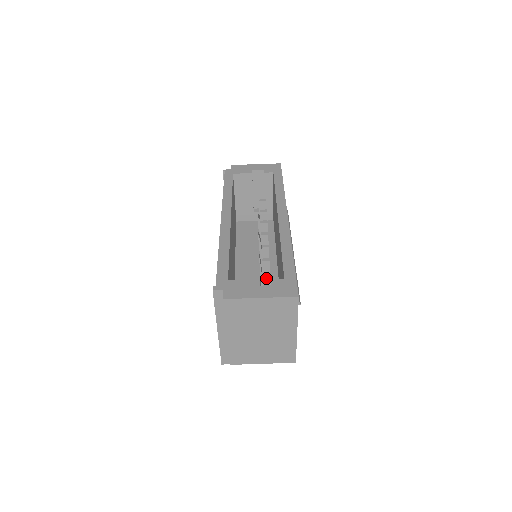
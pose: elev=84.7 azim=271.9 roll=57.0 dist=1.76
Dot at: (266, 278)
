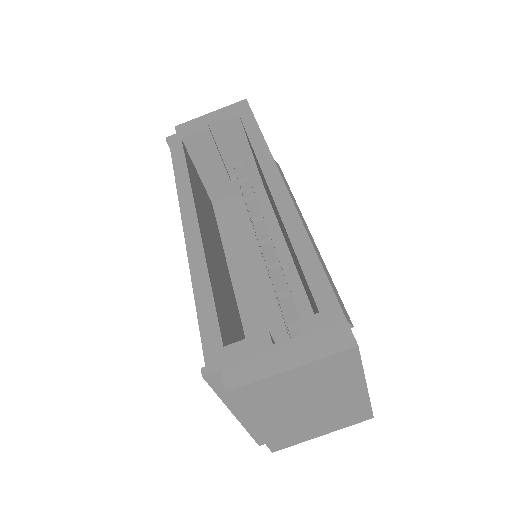
Dot at: (284, 300)
